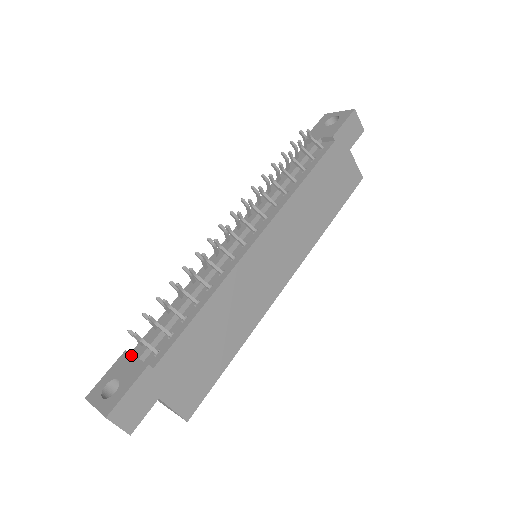
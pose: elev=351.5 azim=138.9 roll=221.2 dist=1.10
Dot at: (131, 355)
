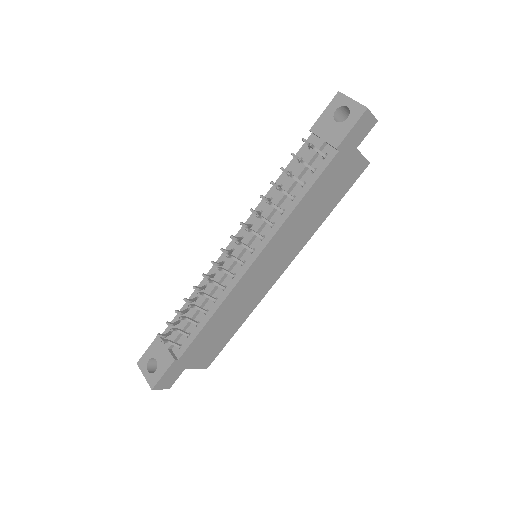
Dot at: occluded
